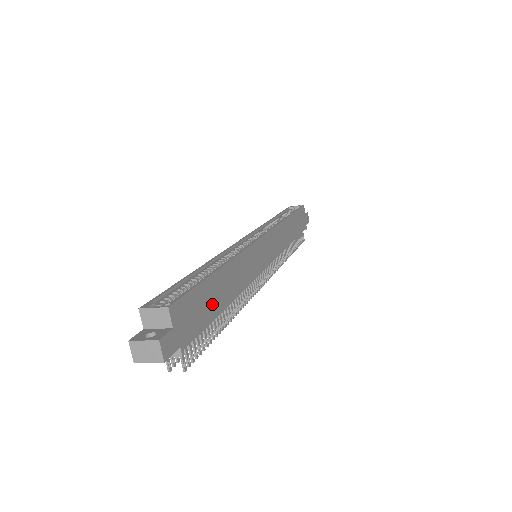
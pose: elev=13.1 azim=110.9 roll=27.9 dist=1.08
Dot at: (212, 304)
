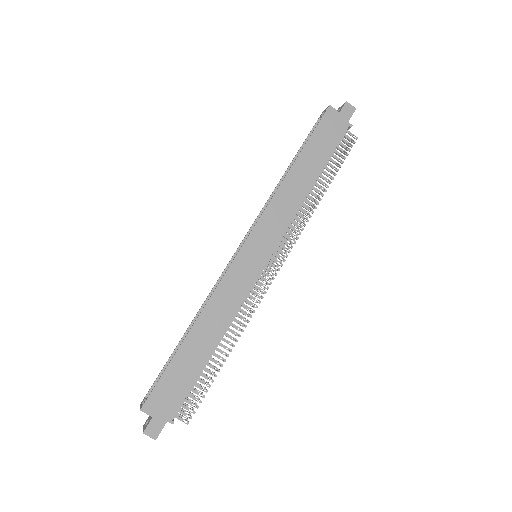
Dot at: (190, 368)
